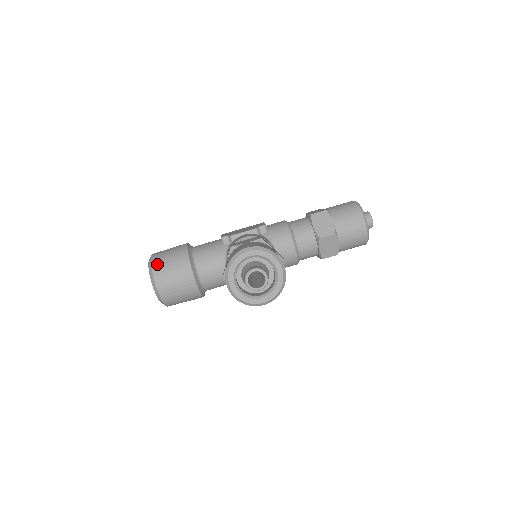
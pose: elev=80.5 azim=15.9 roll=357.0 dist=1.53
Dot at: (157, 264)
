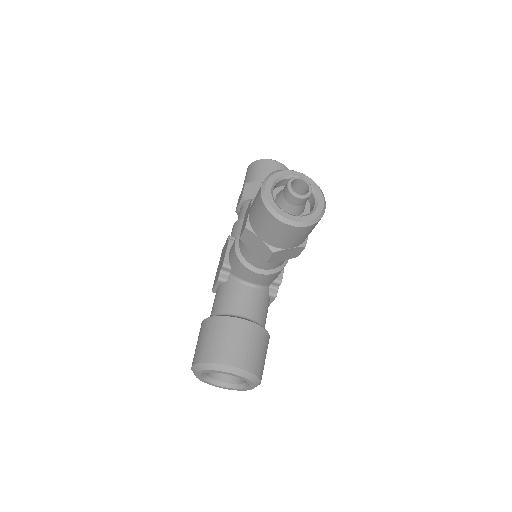
Dot at: (209, 355)
